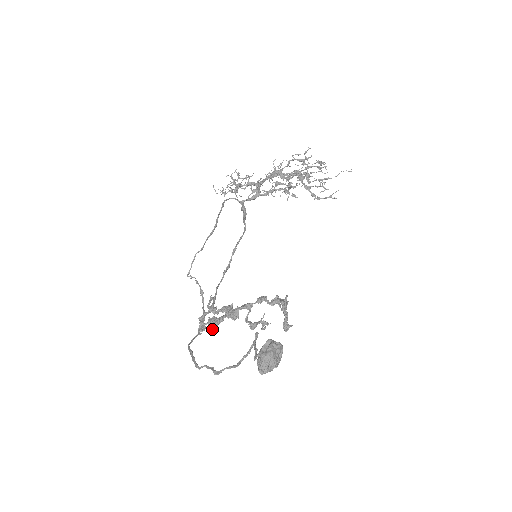
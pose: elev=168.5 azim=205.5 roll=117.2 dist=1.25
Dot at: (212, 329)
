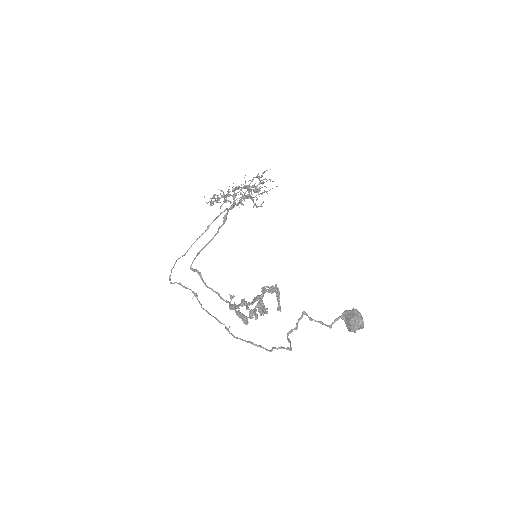
Dot at: occluded
